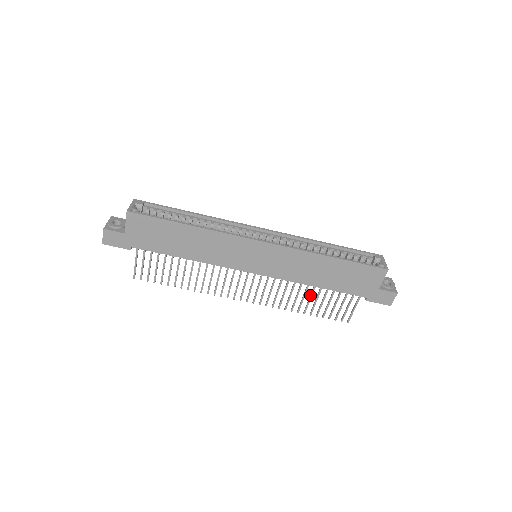
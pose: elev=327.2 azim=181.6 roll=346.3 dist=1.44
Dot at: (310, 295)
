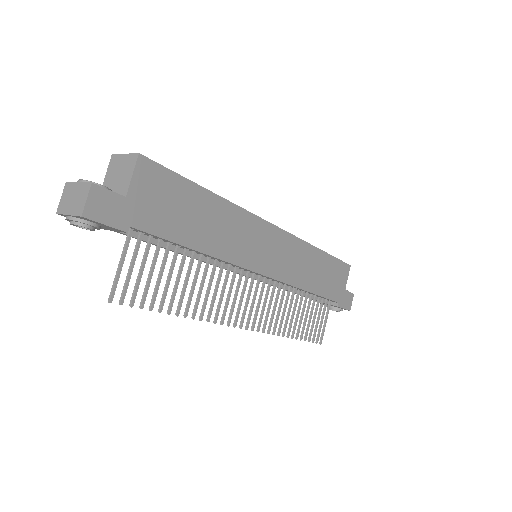
Dot at: (299, 308)
